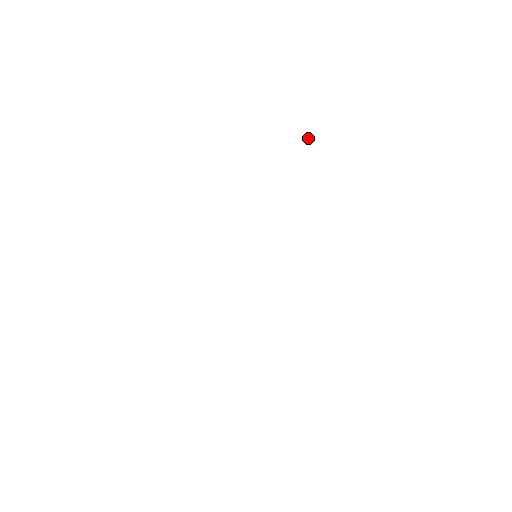
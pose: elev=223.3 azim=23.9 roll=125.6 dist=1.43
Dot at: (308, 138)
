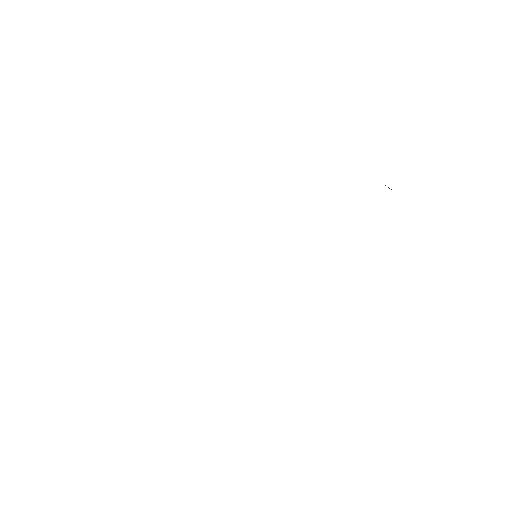
Dot at: occluded
